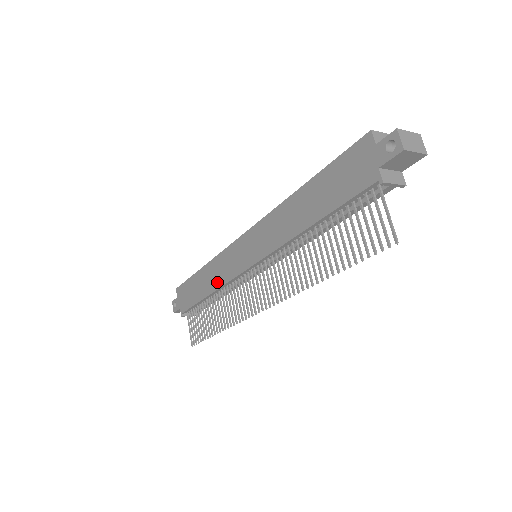
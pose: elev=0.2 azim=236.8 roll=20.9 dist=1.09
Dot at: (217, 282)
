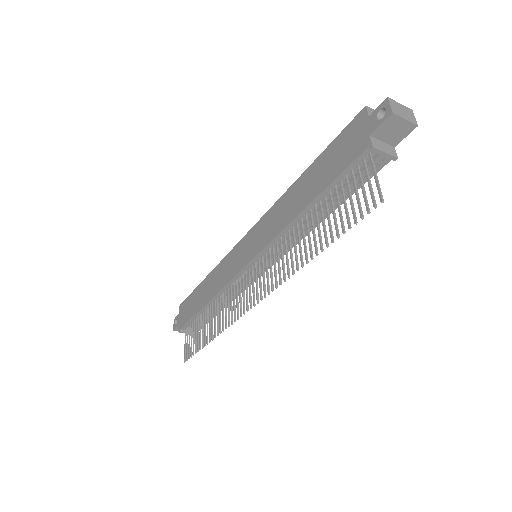
Dot at: (217, 287)
